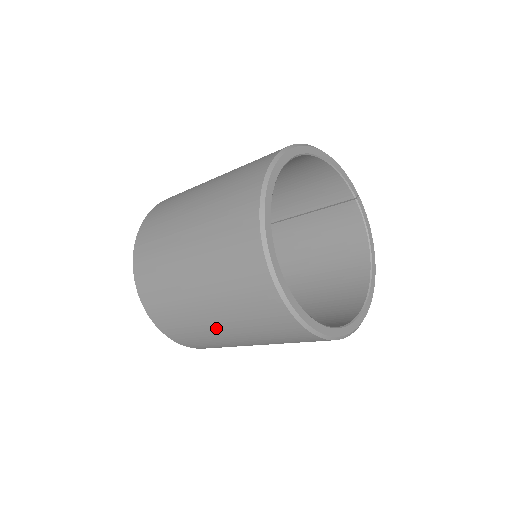
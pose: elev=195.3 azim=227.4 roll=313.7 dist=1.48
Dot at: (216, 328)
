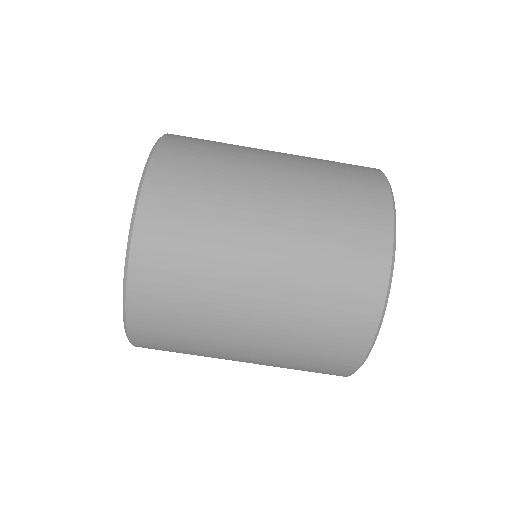
Dot at: (244, 309)
